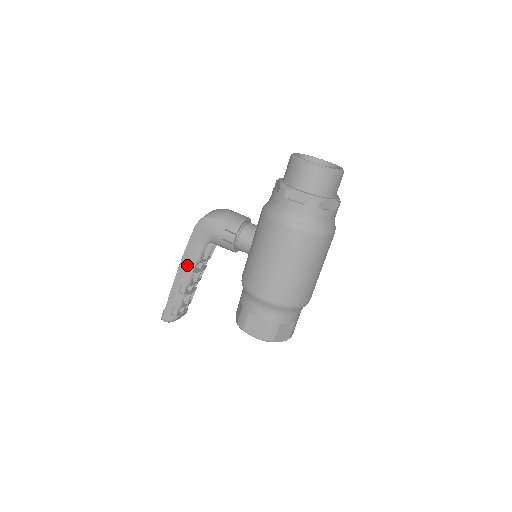
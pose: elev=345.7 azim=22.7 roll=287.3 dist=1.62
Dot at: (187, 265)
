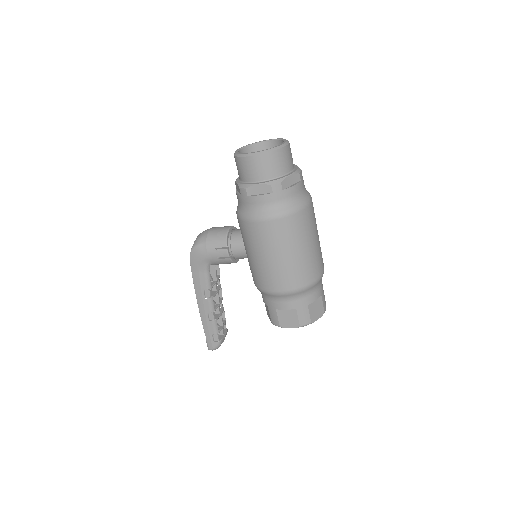
Dot at: (202, 295)
